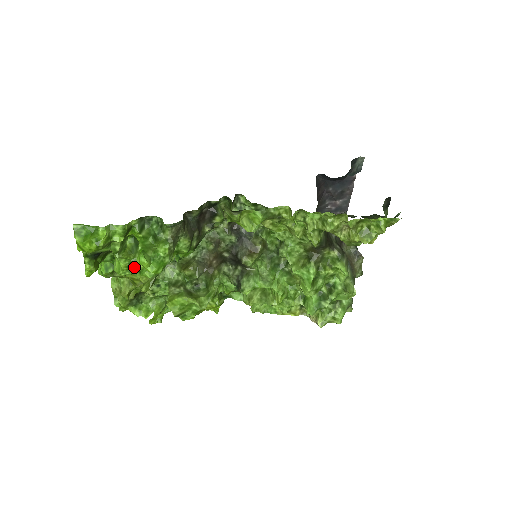
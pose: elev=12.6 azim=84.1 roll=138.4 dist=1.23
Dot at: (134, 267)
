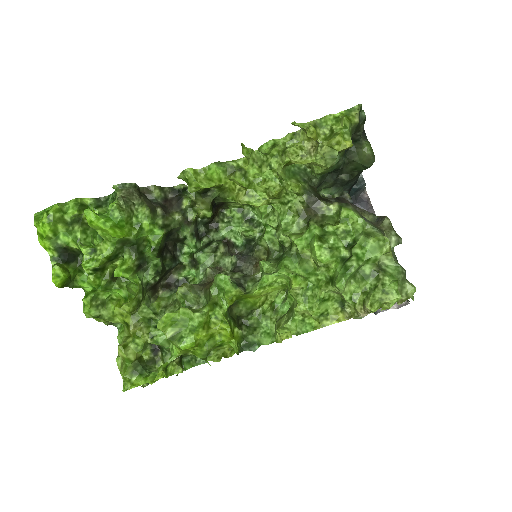
Dot at: (97, 254)
